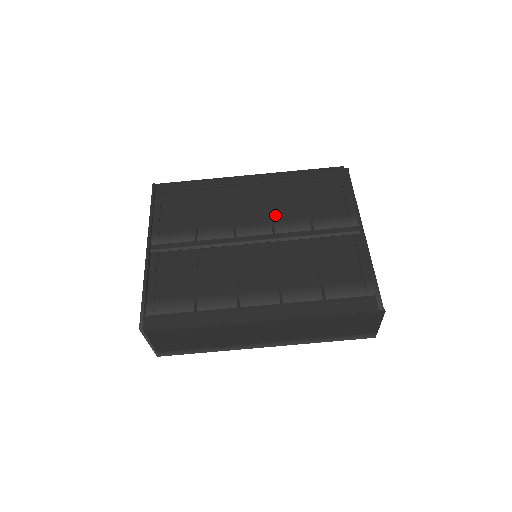
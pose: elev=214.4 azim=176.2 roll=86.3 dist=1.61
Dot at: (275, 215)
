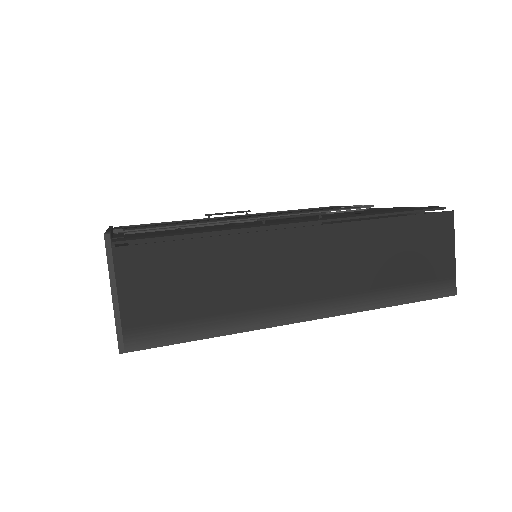
Dot at: occluded
